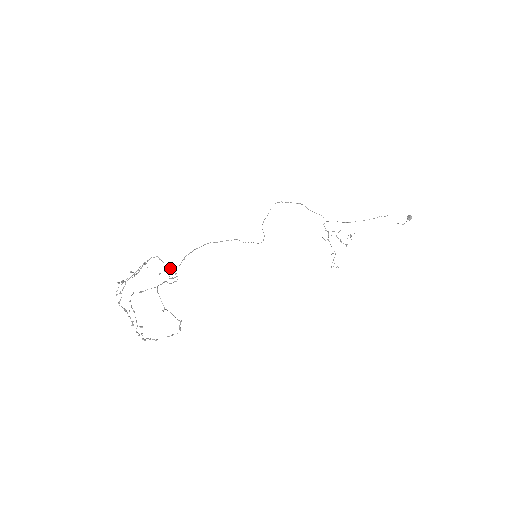
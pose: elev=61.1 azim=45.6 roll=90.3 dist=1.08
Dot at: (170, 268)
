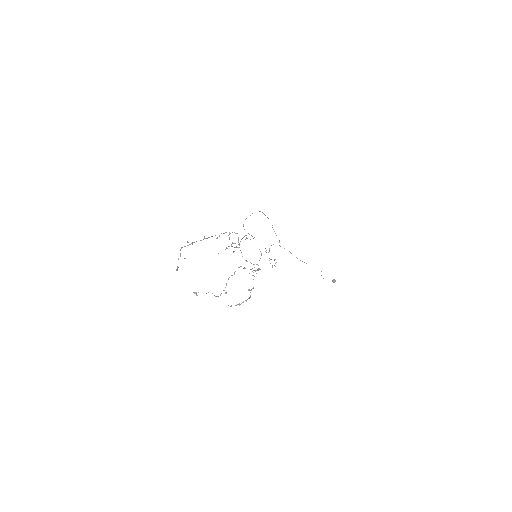
Dot at: (238, 247)
